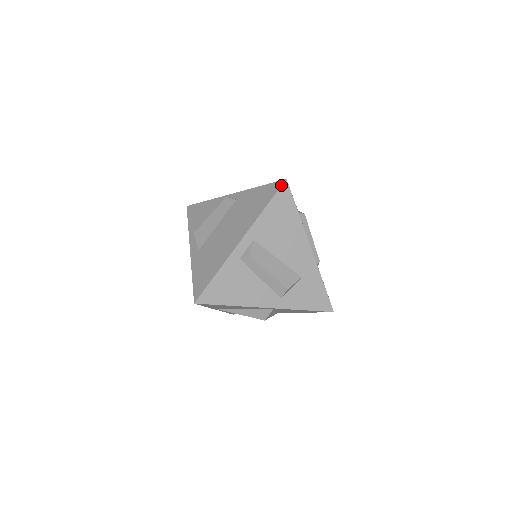
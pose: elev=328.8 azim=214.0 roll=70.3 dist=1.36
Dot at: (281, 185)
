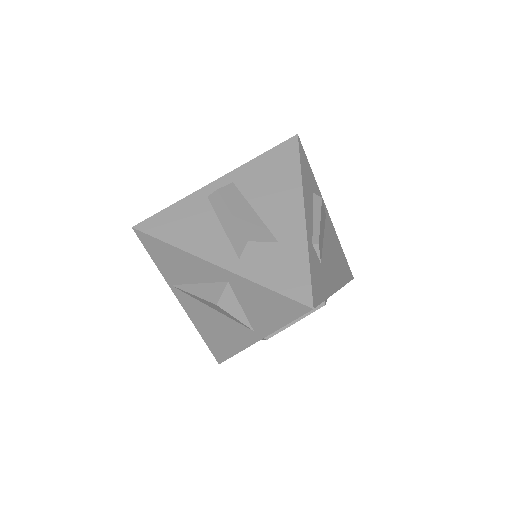
Dot at: (289, 138)
